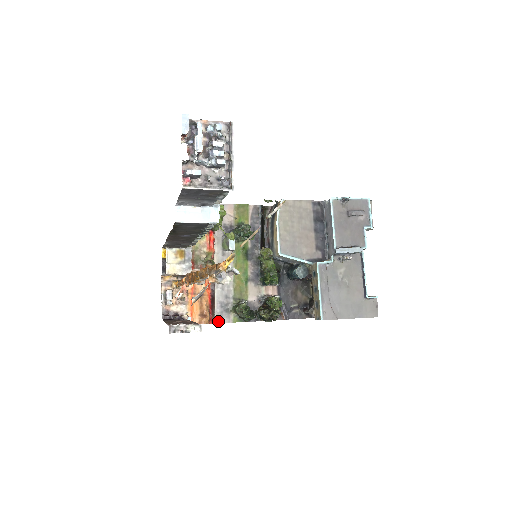
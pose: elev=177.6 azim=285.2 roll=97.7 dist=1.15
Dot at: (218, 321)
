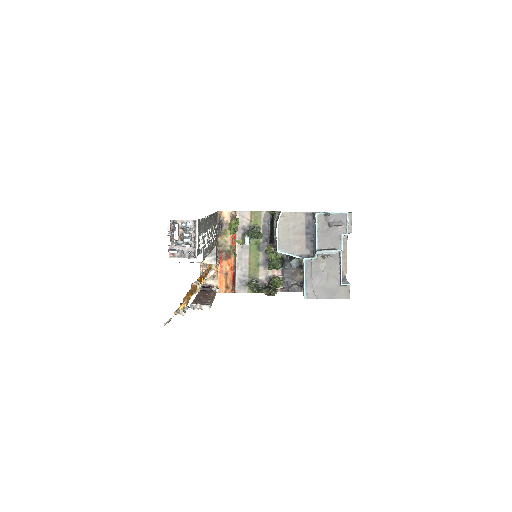
Dot at: (238, 291)
